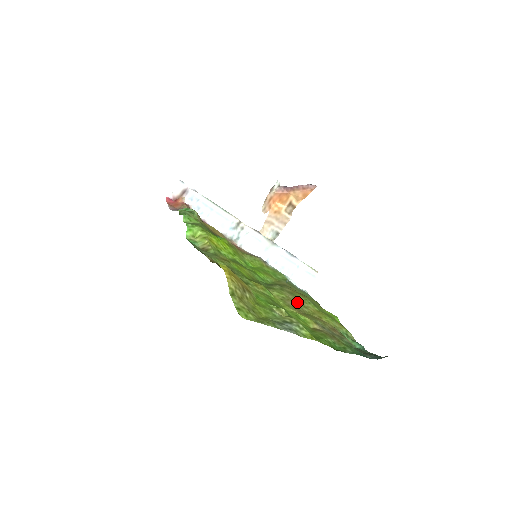
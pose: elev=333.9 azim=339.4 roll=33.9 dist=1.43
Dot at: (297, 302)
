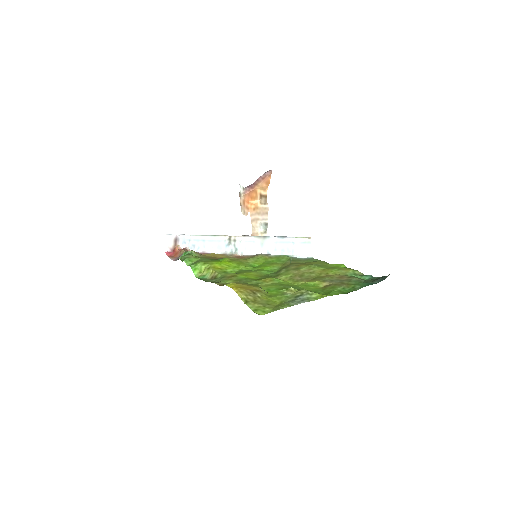
Dot at: (303, 273)
